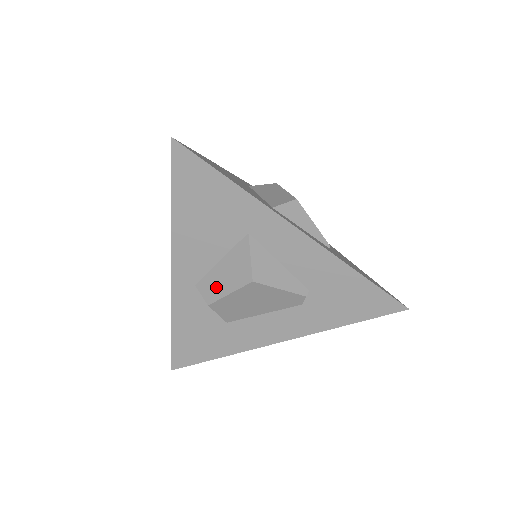
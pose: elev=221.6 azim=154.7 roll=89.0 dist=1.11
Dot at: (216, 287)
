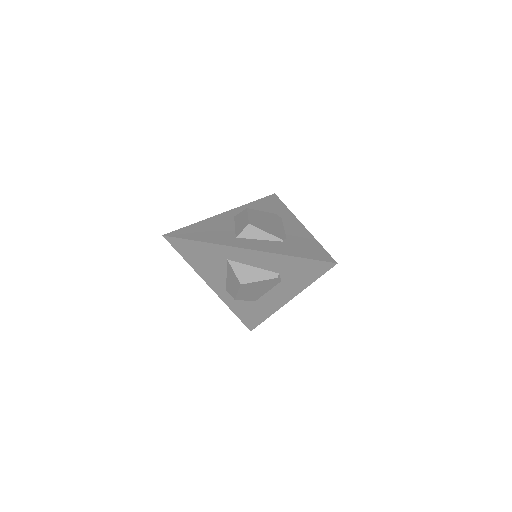
Dot at: (232, 290)
